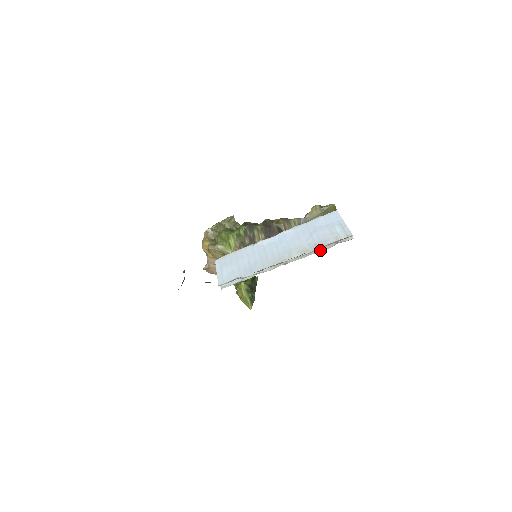
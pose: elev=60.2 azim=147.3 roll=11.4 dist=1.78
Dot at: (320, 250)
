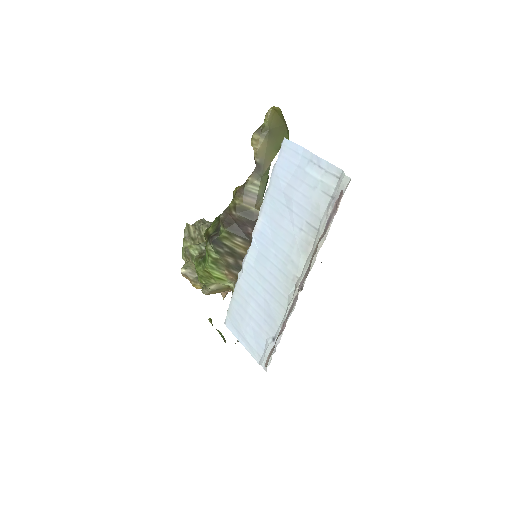
Dot at: occluded
